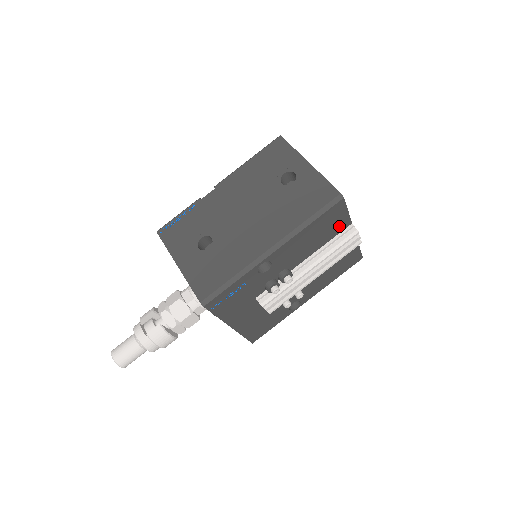
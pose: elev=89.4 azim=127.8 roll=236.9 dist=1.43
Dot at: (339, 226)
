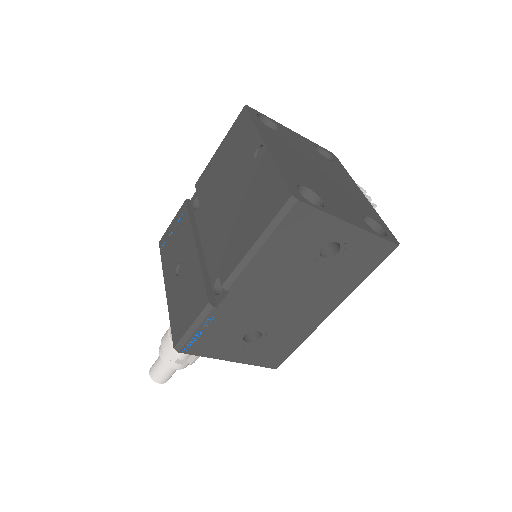
Dot at: occluded
